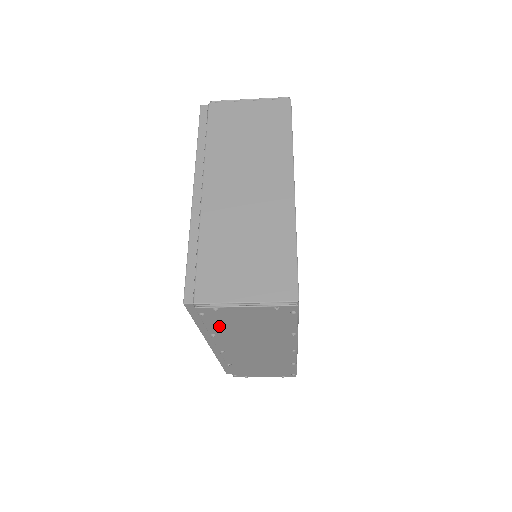
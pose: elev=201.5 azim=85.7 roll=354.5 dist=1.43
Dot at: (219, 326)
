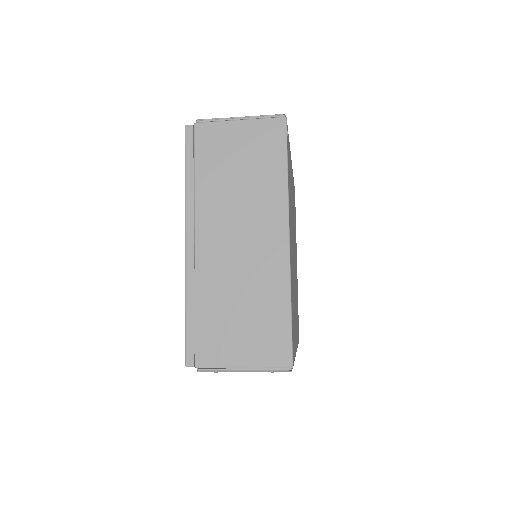
Dot at: occluded
